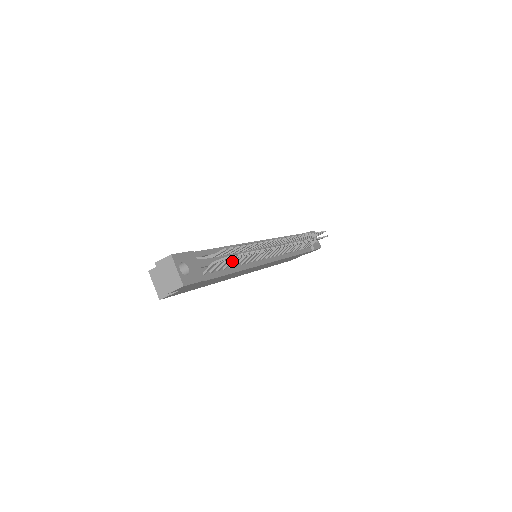
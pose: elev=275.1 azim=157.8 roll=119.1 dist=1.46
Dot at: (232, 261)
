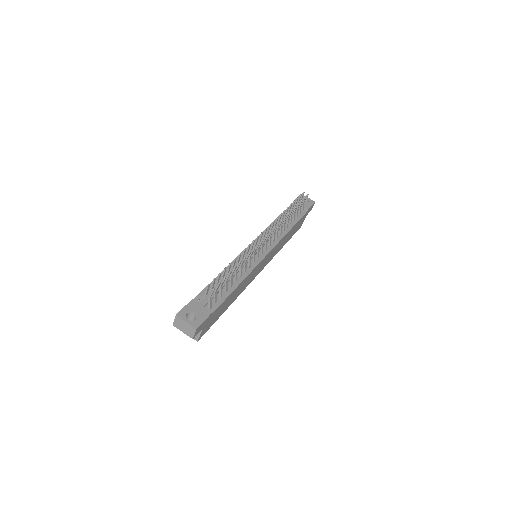
Dot at: (226, 284)
